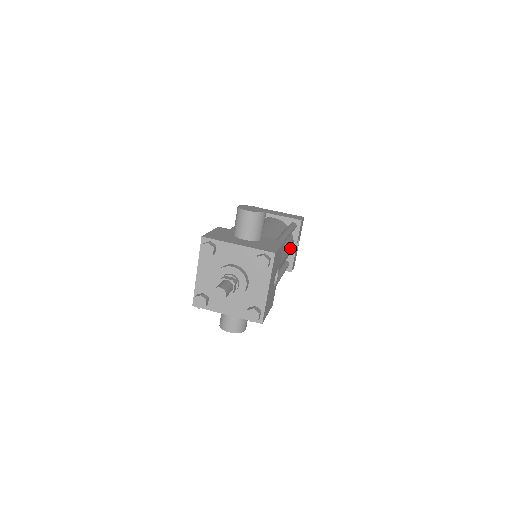
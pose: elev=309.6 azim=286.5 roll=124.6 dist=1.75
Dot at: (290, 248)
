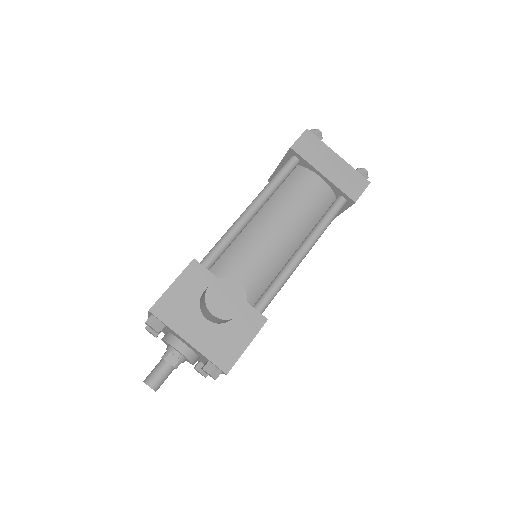
Dot at: occluded
